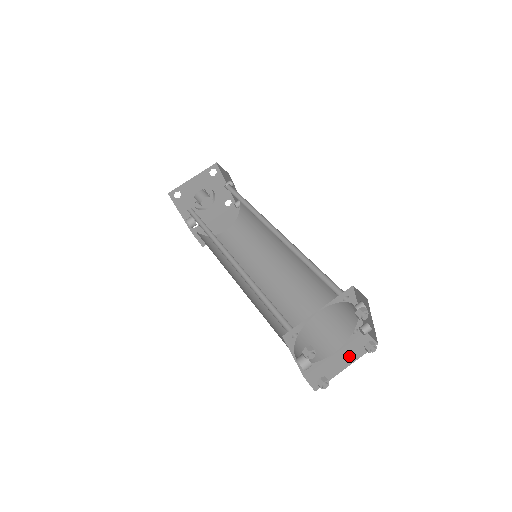
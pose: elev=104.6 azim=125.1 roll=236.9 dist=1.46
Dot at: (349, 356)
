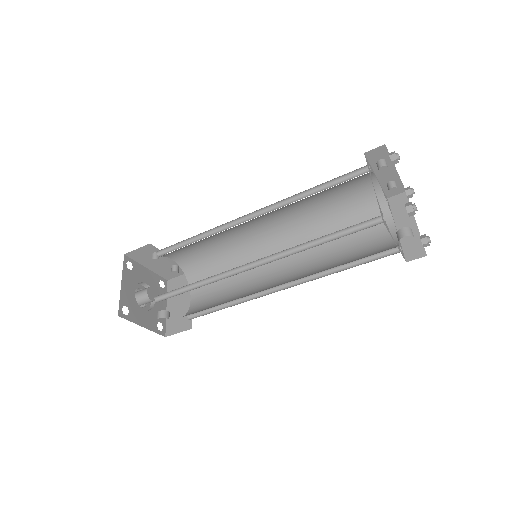
Dot at: (405, 217)
